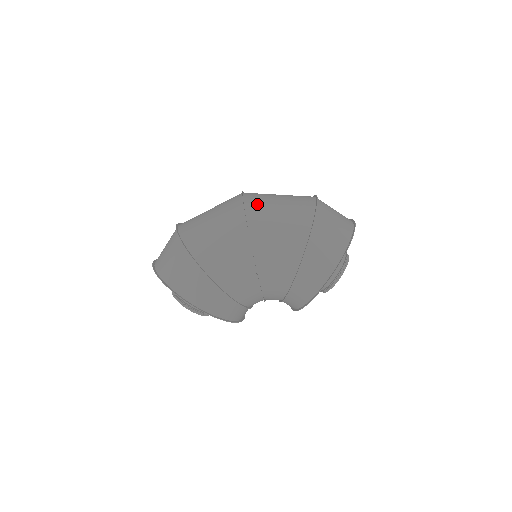
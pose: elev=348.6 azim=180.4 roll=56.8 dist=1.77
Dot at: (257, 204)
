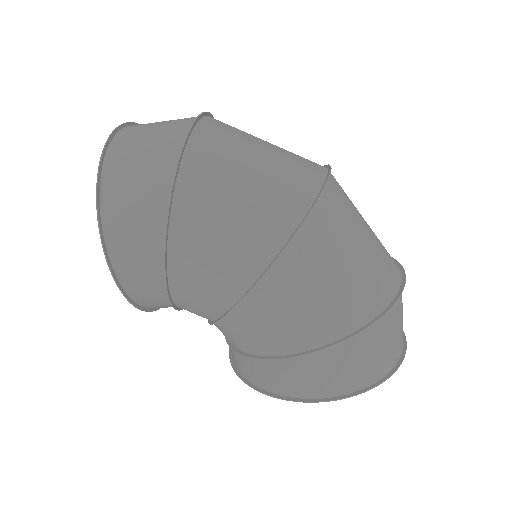
Dot at: (332, 220)
